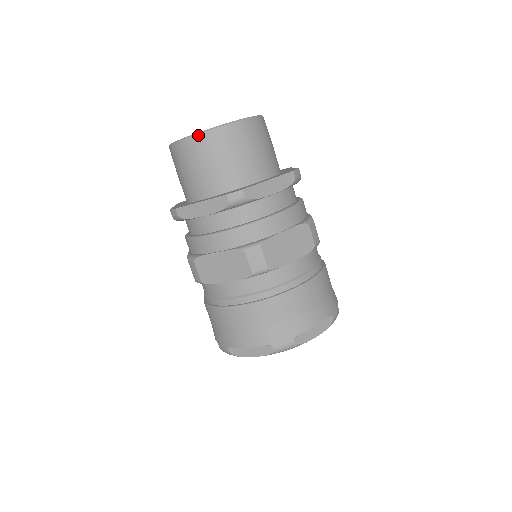
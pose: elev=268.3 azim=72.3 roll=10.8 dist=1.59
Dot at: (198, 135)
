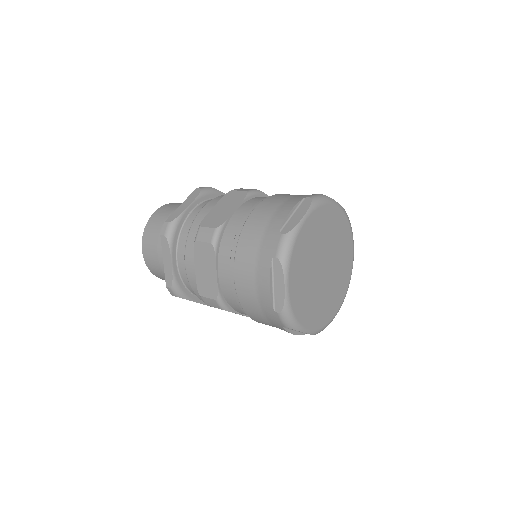
Dot at: (142, 243)
